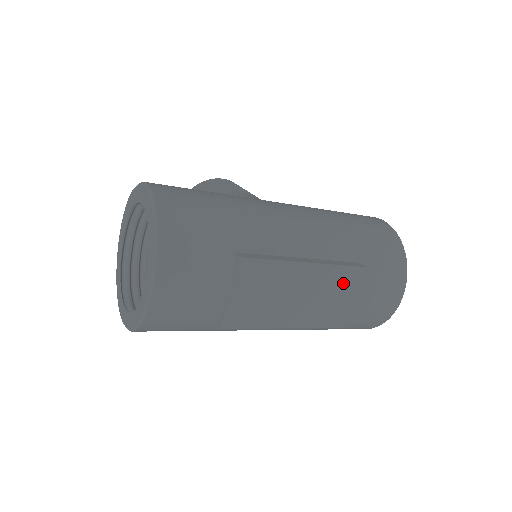
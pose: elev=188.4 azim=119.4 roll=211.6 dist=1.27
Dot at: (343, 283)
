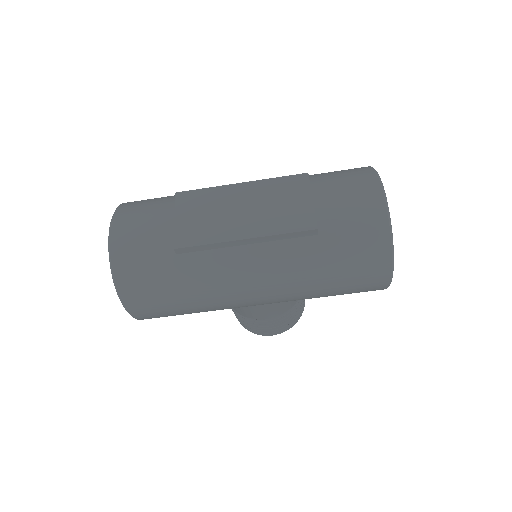
Dot at: (290, 190)
